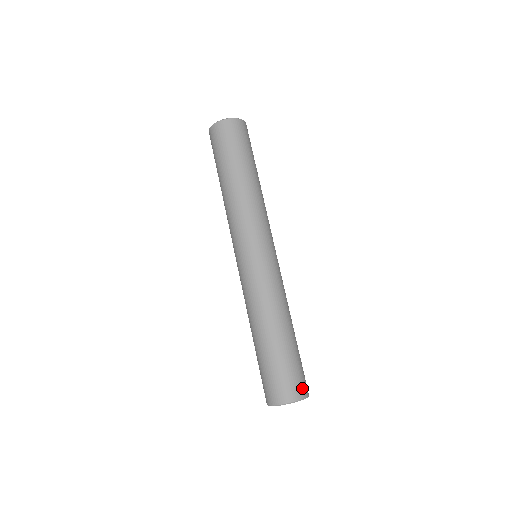
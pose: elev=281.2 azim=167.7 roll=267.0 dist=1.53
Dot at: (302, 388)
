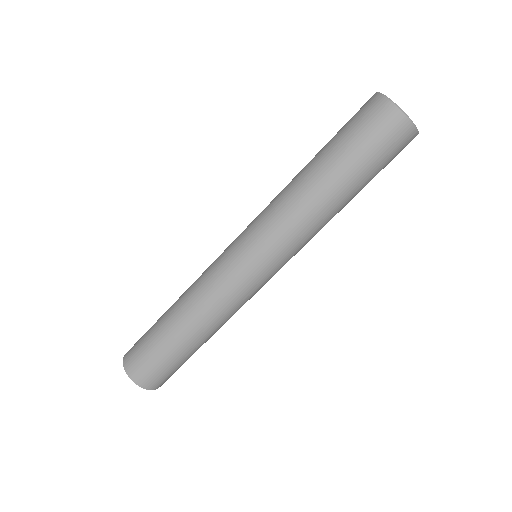
Dot at: (160, 383)
